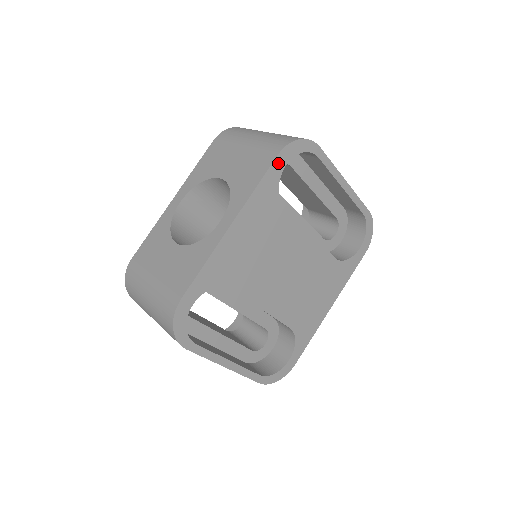
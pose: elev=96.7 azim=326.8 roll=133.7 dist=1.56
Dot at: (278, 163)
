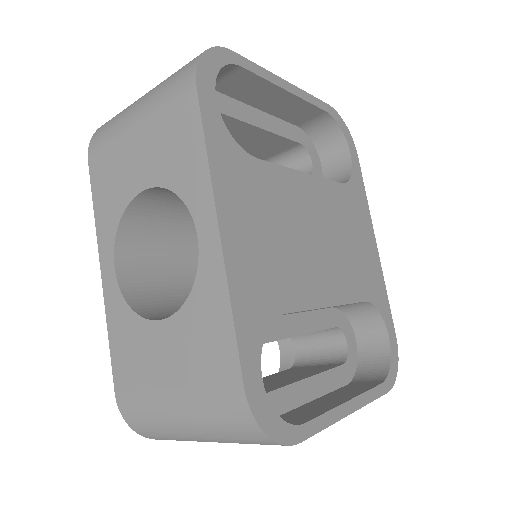
Dot at: (205, 101)
